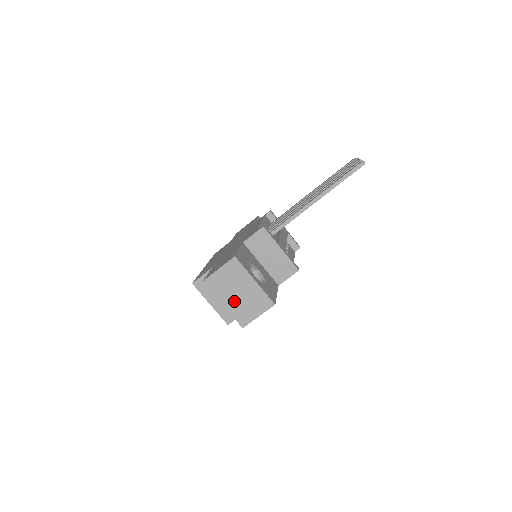
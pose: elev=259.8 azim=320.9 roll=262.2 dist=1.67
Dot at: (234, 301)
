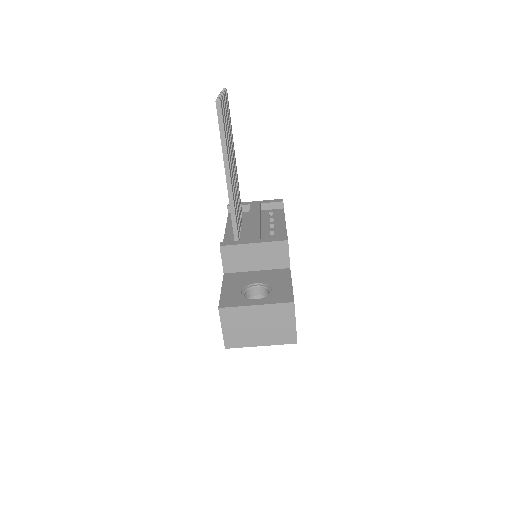
Dot at: (264, 335)
